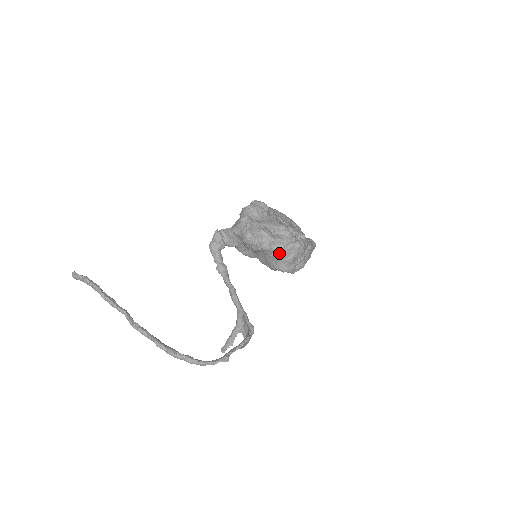
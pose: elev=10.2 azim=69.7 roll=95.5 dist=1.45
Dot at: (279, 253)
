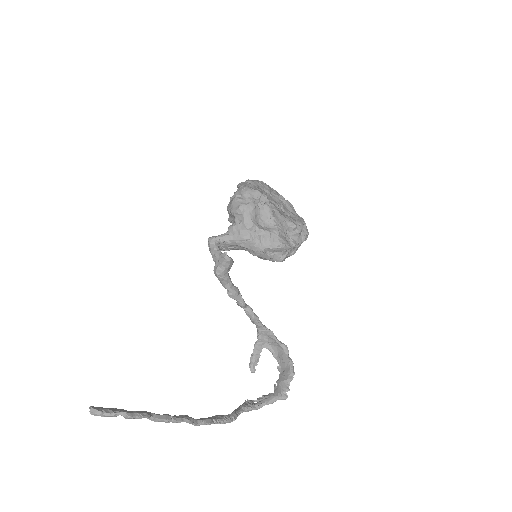
Dot at: (289, 254)
